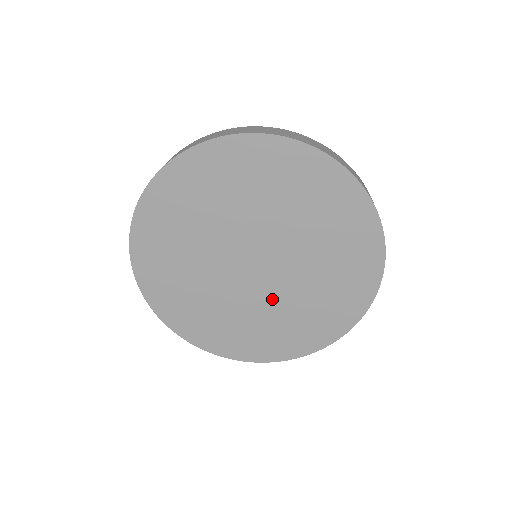
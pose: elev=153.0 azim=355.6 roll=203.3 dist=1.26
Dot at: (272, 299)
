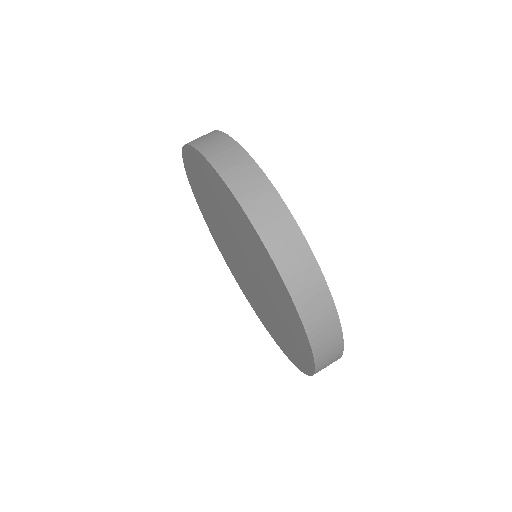
Dot at: (266, 303)
